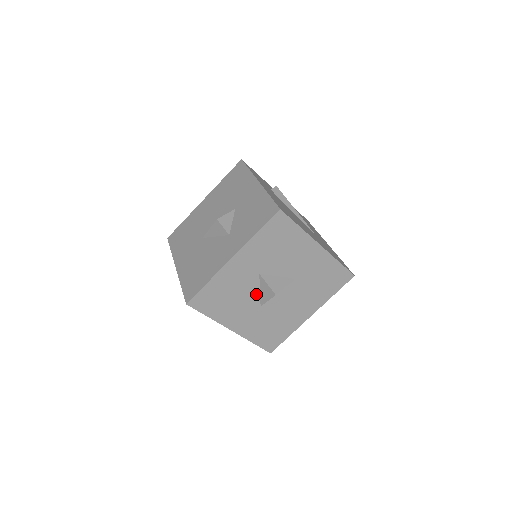
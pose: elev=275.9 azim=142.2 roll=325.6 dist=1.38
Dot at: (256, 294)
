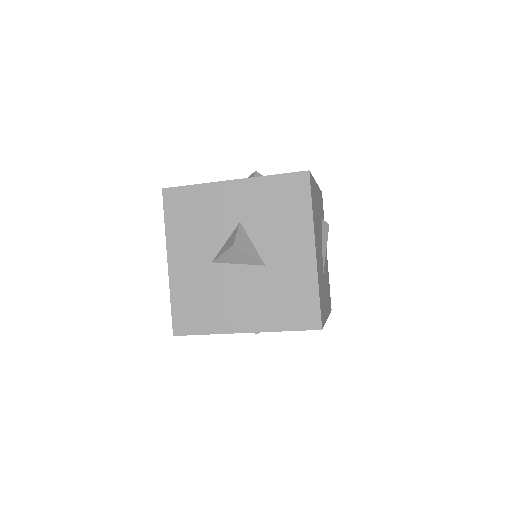
Dot at: (220, 243)
